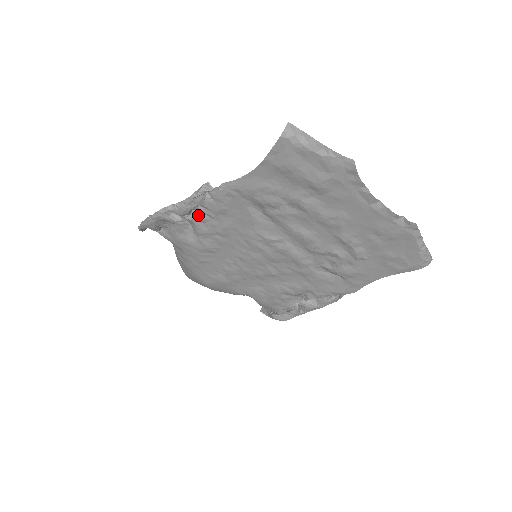
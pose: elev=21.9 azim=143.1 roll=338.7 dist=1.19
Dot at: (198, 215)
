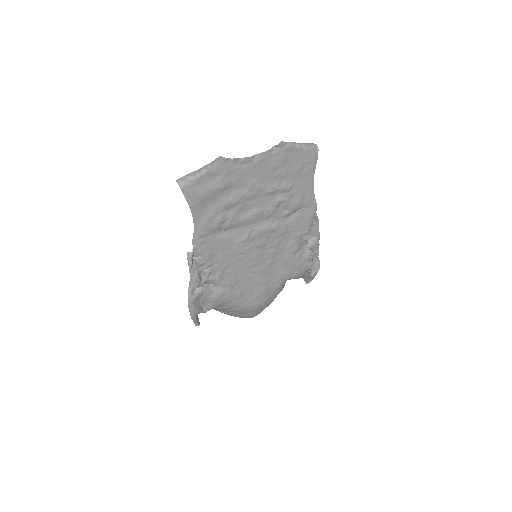
Dot at: (205, 273)
